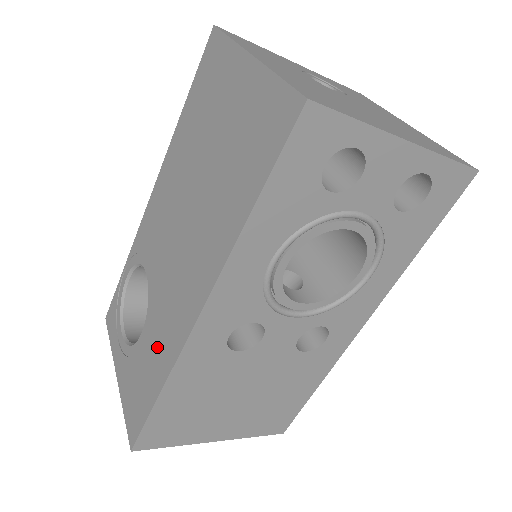
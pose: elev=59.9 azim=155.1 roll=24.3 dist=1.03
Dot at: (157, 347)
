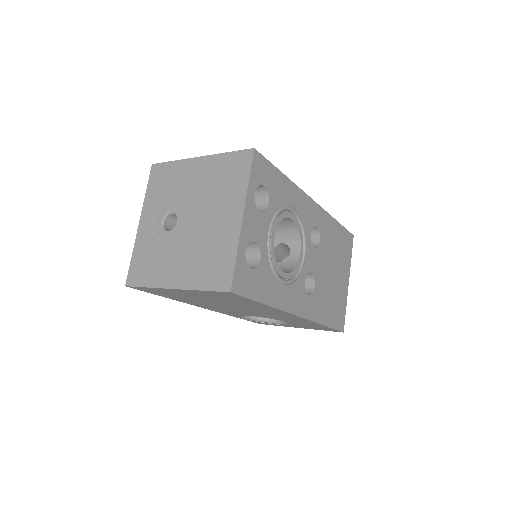
Dot at: (299, 322)
